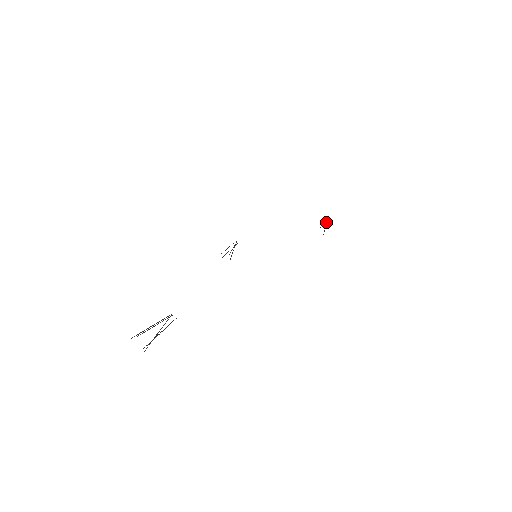
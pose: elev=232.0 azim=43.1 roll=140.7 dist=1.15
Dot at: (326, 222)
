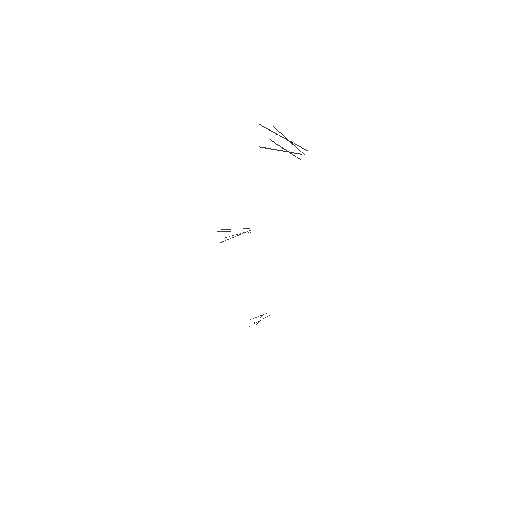
Dot at: occluded
